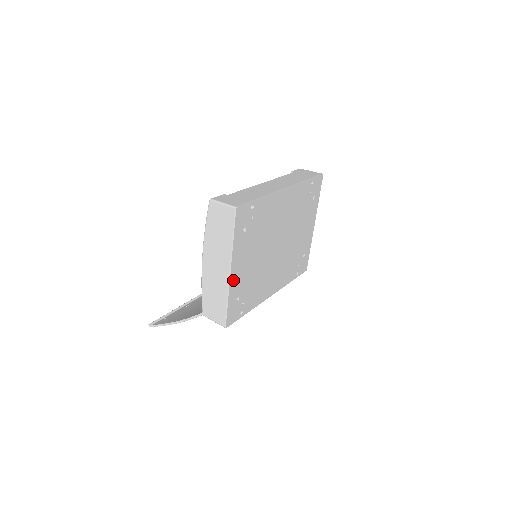
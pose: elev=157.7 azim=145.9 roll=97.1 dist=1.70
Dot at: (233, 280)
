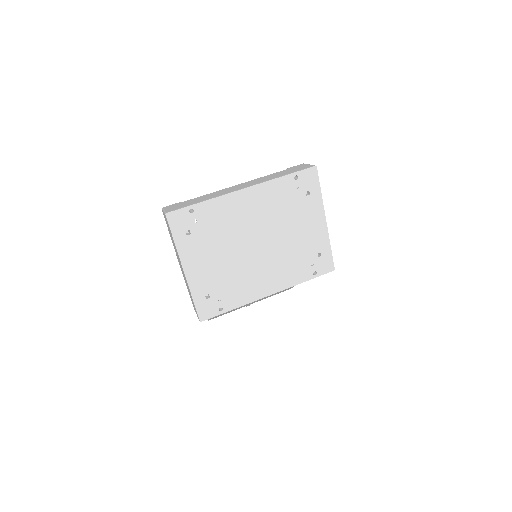
Dot at: (192, 278)
